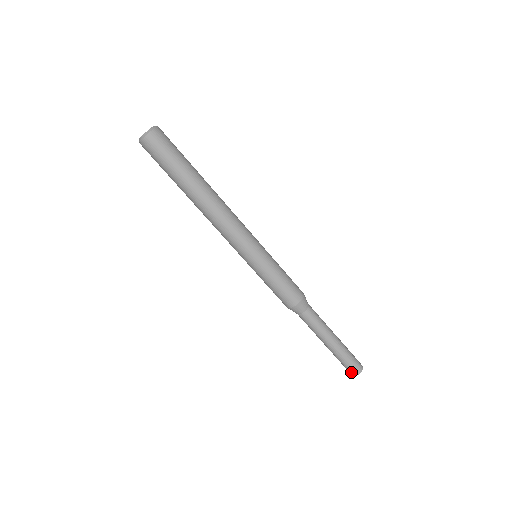
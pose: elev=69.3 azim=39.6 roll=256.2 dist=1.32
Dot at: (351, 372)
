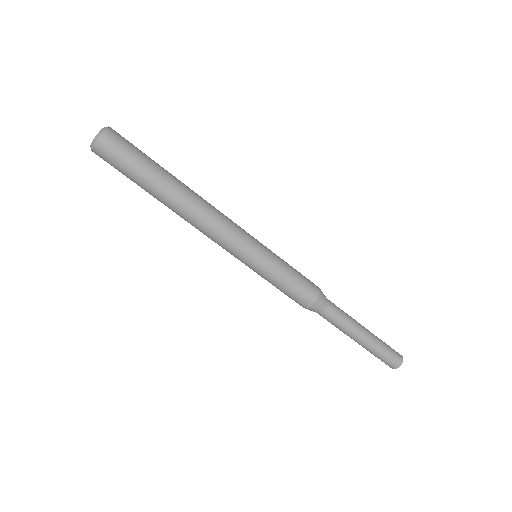
Dot at: (386, 364)
